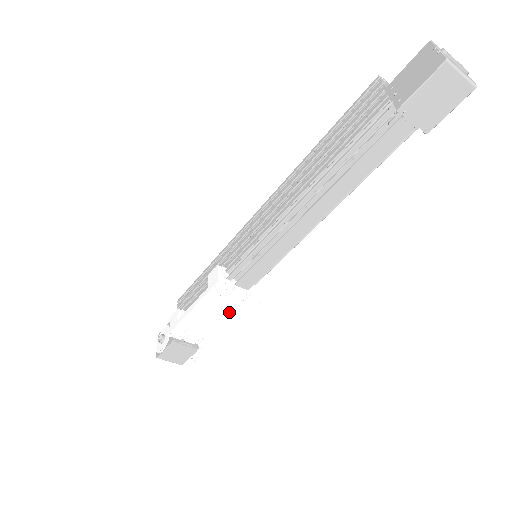
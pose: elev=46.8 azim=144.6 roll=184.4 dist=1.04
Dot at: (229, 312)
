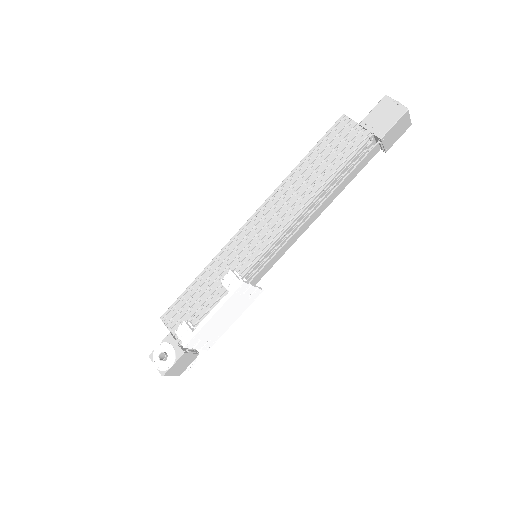
Dot at: (237, 309)
